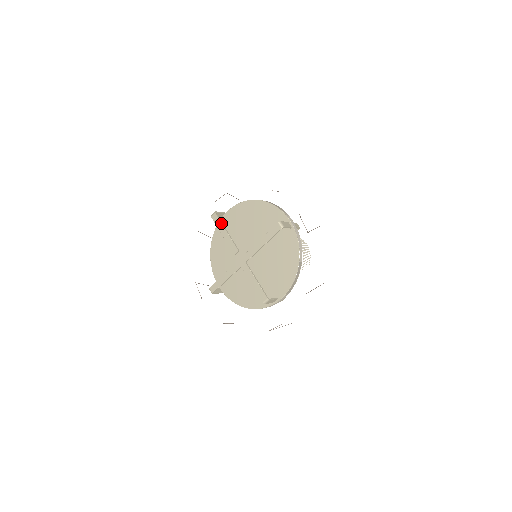
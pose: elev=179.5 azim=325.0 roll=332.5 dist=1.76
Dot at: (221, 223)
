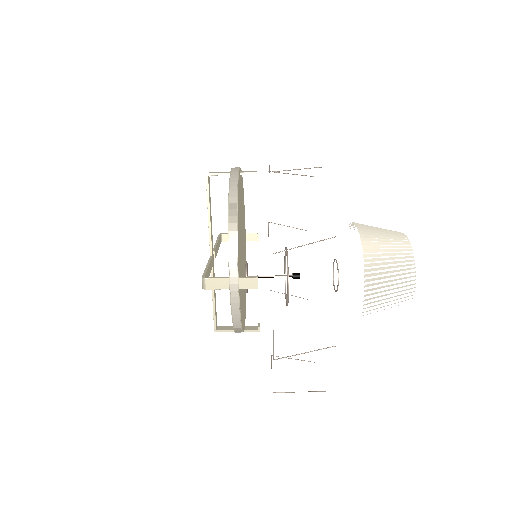
Dot at: (217, 238)
